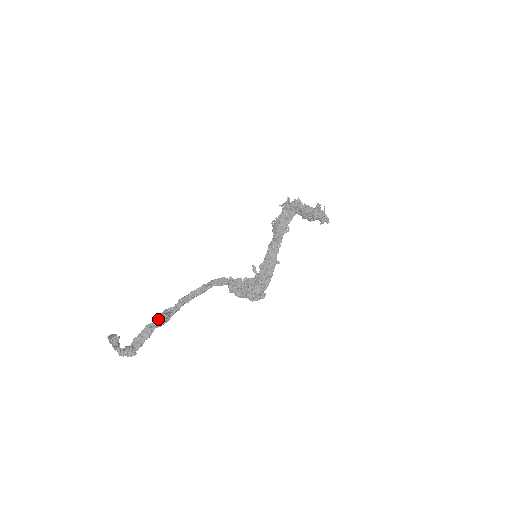
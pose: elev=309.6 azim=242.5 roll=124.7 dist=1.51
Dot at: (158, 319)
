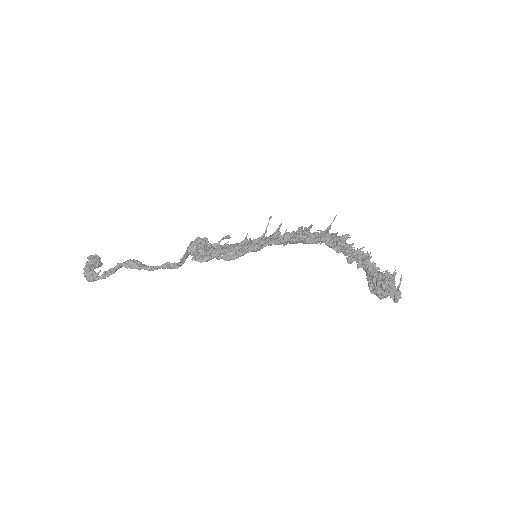
Dot at: (131, 260)
